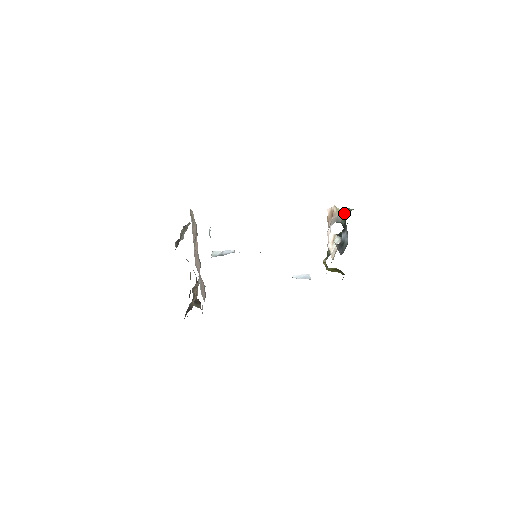
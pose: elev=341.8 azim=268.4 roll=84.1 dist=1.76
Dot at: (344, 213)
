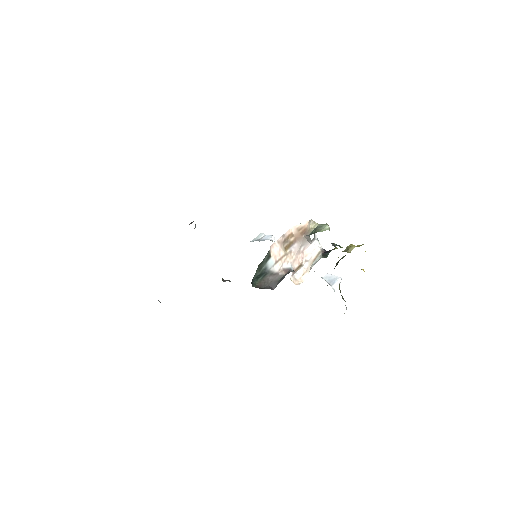
Dot at: occluded
